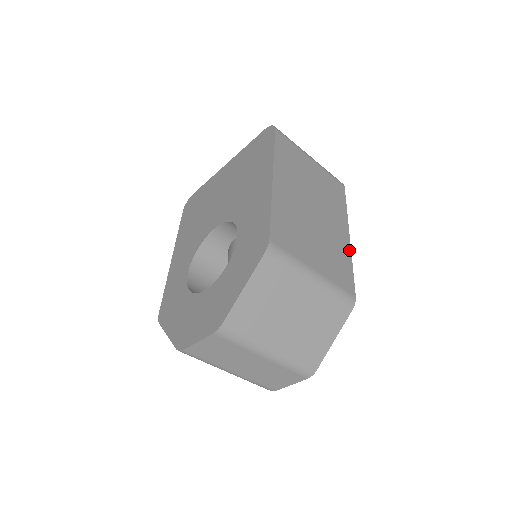
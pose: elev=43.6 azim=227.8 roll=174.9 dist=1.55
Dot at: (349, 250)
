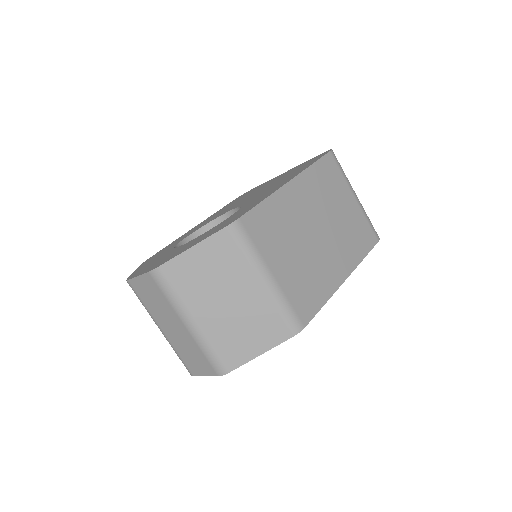
Dot at: (334, 289)
